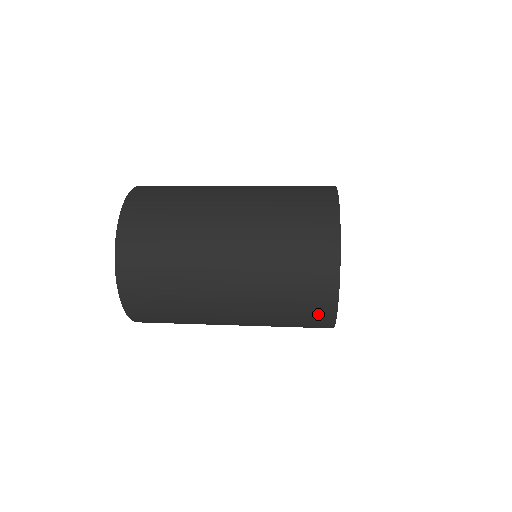
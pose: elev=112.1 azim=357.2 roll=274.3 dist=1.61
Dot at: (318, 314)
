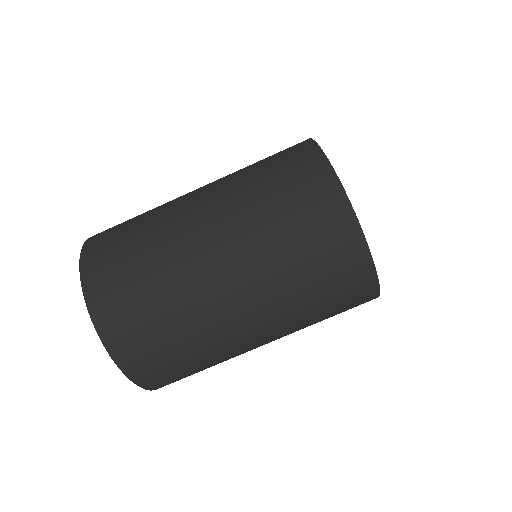
Dot at: occluded
